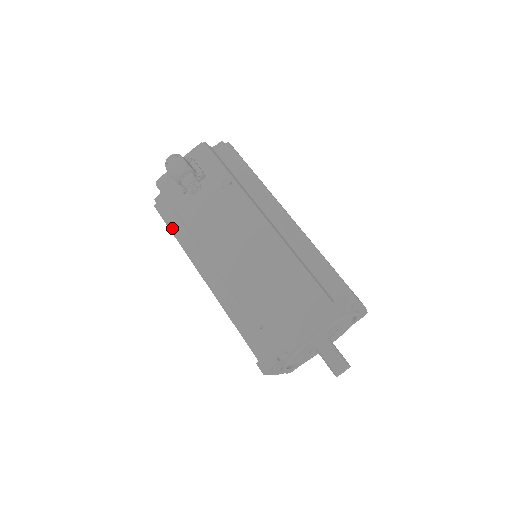
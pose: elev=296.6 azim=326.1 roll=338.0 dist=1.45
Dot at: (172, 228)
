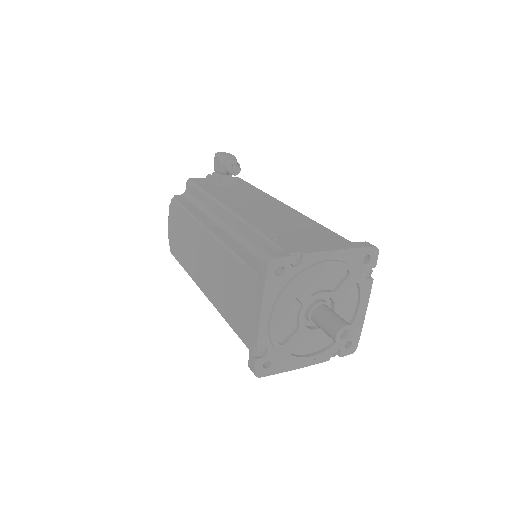
Dot at: (186, 207)
